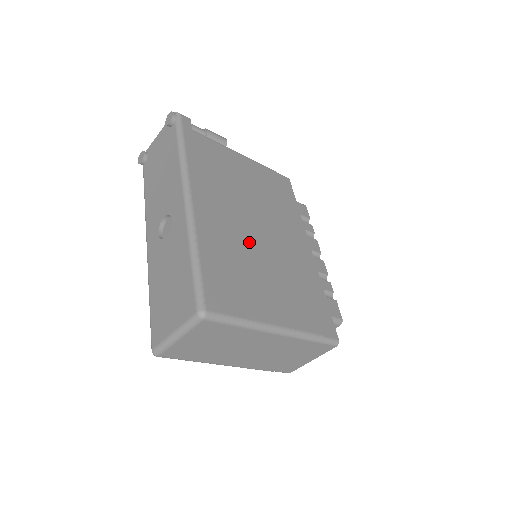
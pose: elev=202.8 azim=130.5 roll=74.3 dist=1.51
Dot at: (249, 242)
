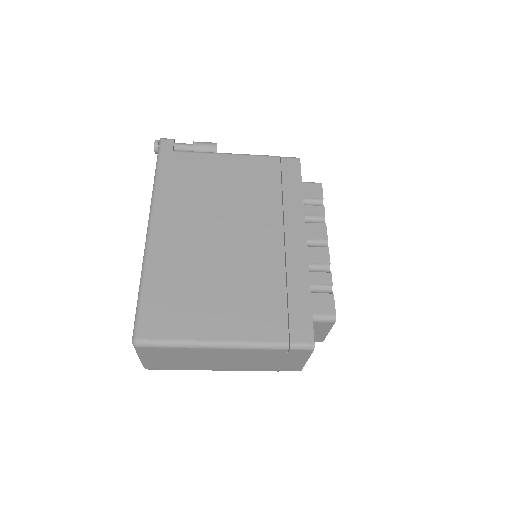
Dot at: (212, 255)
